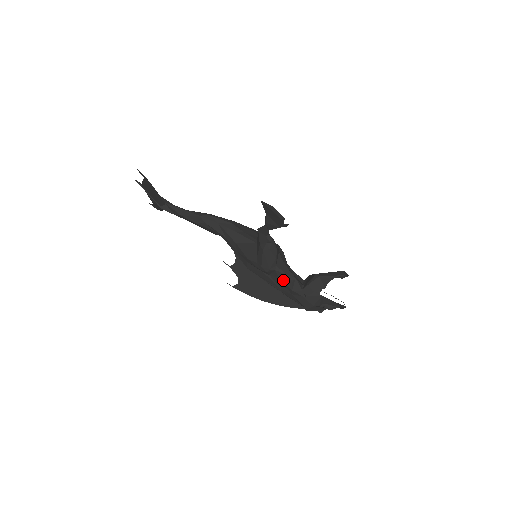
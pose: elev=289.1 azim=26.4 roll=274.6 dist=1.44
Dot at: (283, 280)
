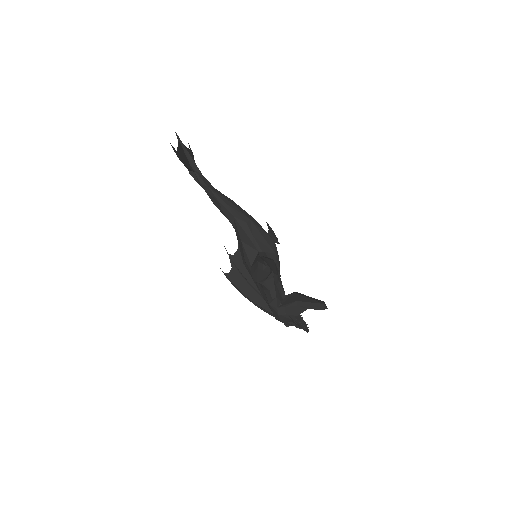
Dot at: (266, 292)
